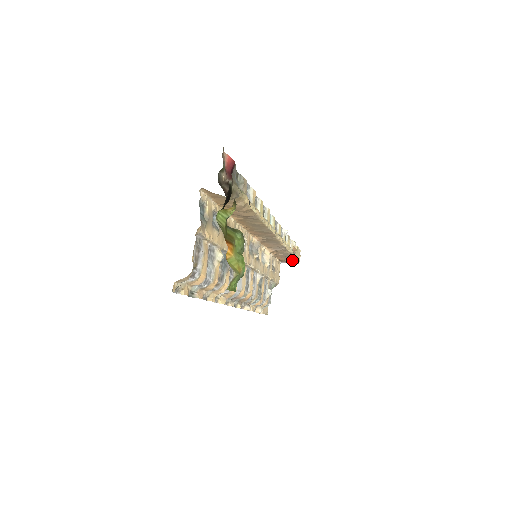
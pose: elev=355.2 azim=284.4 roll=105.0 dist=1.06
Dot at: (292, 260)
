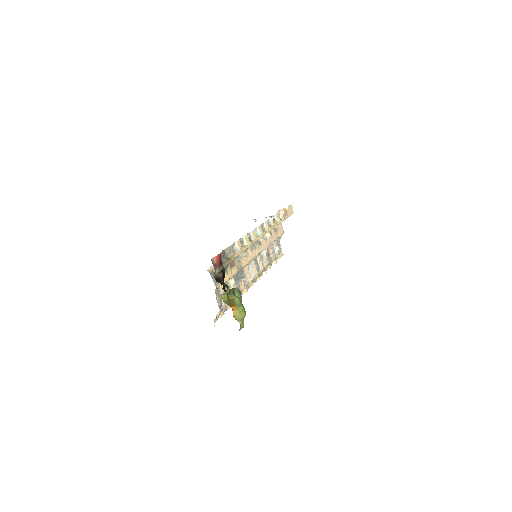
Dot at: occluded
